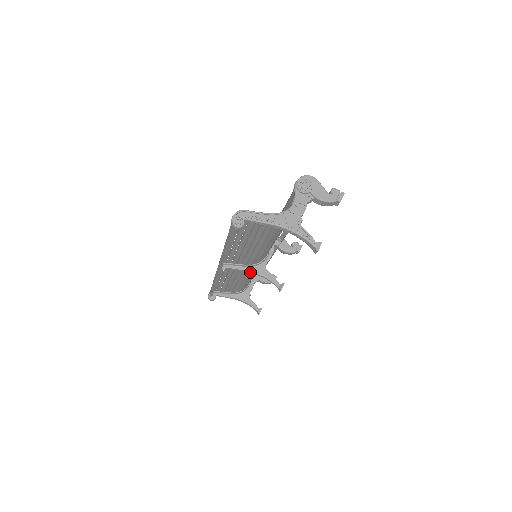
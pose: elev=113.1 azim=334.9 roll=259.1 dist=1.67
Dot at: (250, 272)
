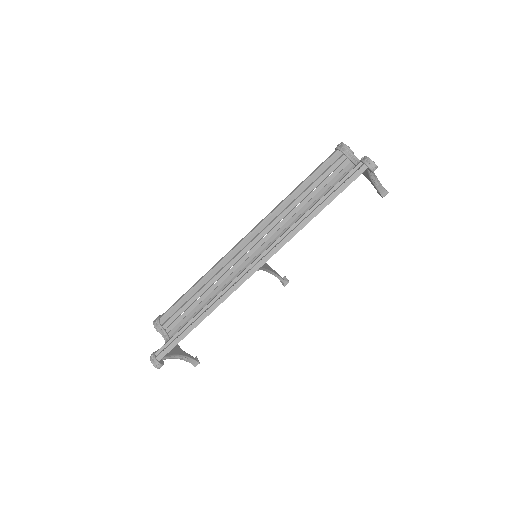
Dot at: (267, 270)
